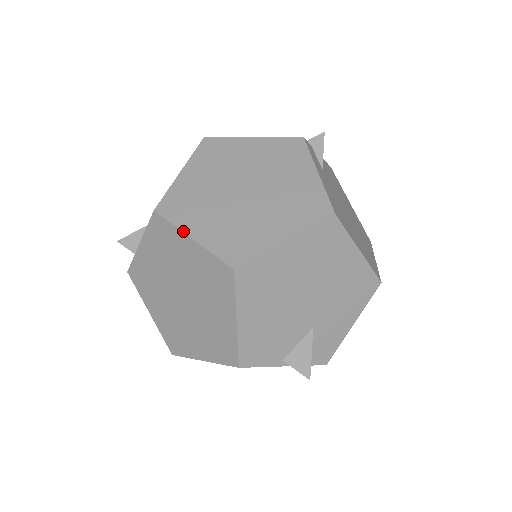
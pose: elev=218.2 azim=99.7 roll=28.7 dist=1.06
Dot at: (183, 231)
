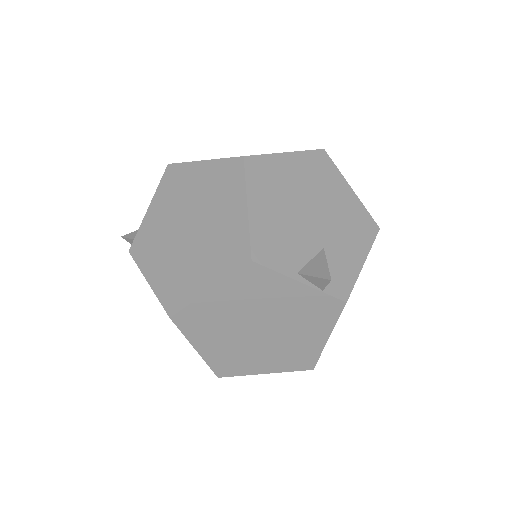
Dot at: (195, 161)
